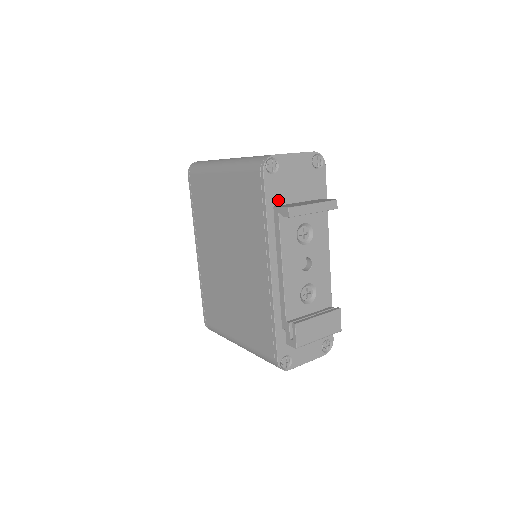
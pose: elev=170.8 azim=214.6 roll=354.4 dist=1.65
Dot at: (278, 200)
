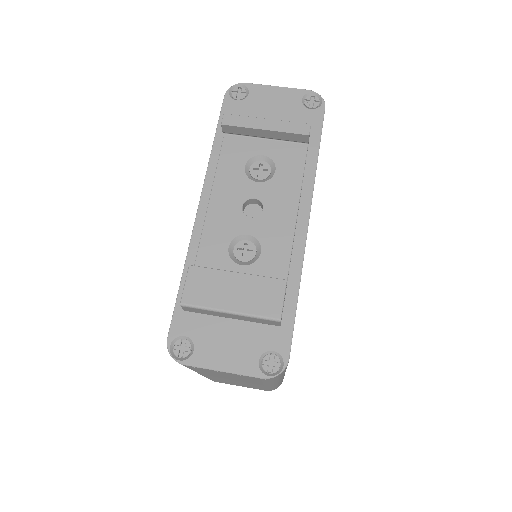
Dot at: occluded
